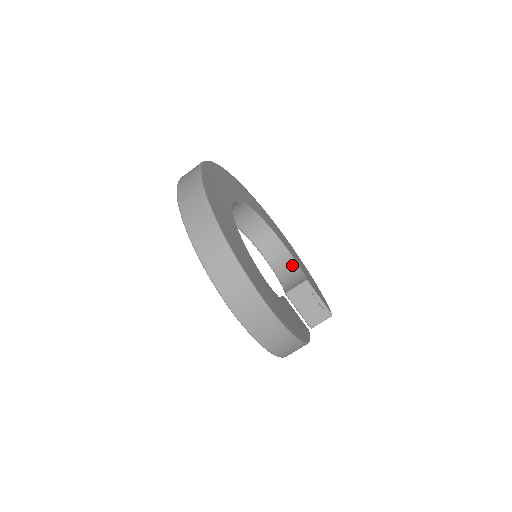
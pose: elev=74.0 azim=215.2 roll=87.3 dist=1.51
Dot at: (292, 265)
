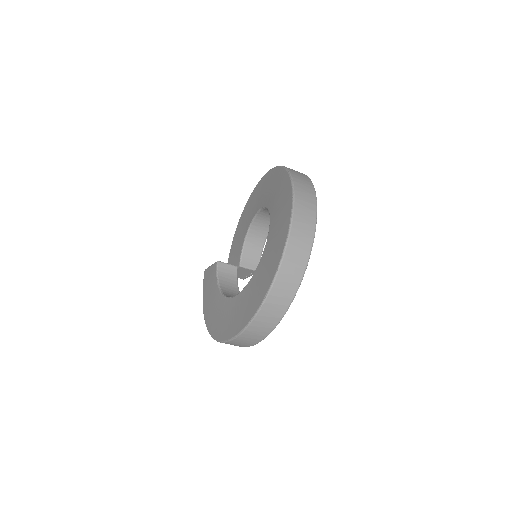
Dot at: (261, 243)
